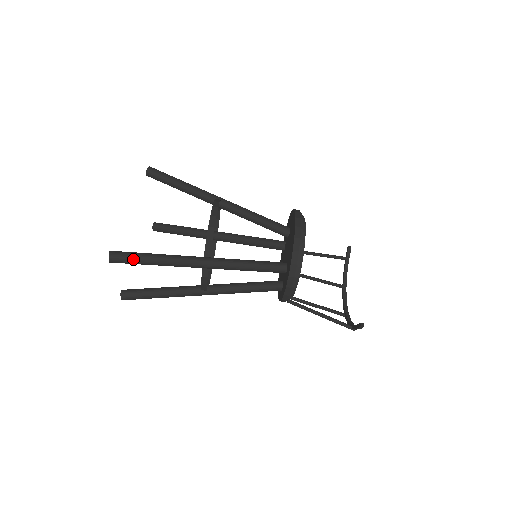
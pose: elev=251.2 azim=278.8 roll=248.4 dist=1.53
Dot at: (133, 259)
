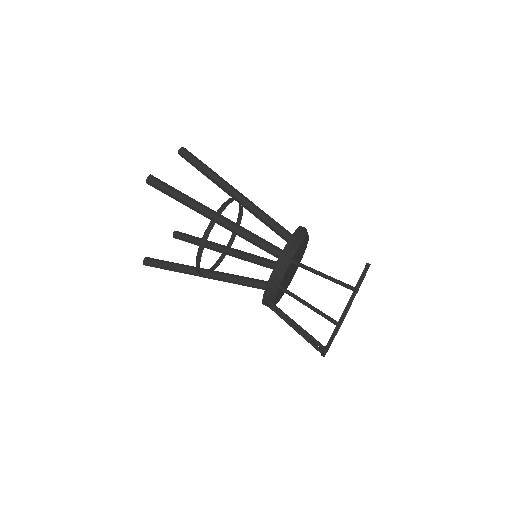
Dot at: (197, 158)
